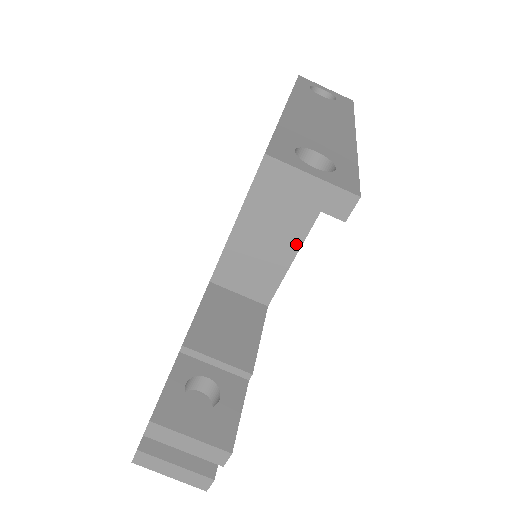
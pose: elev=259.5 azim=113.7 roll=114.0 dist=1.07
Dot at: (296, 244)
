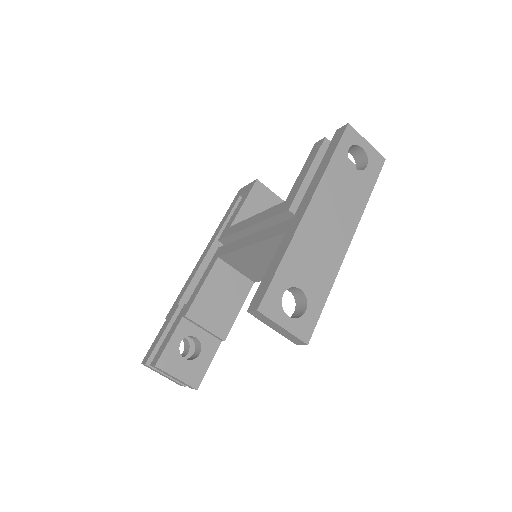
Dot at: occluded
